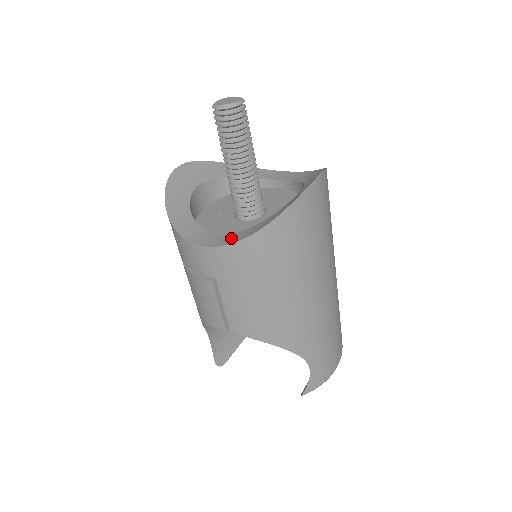
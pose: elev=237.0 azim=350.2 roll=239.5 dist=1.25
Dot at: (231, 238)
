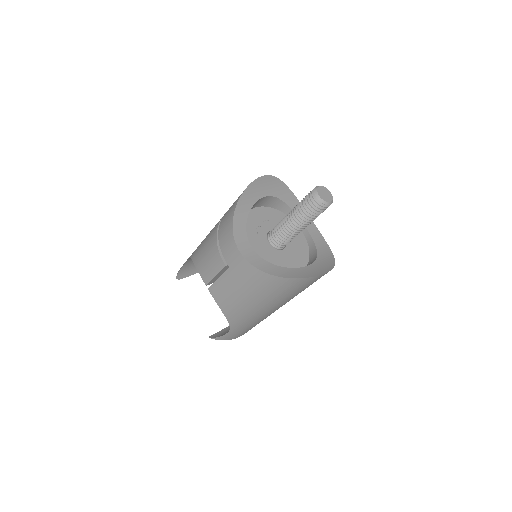
Dot at: (257, 261)
